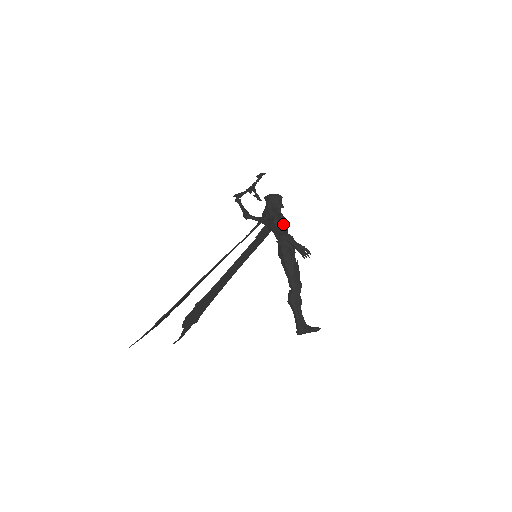
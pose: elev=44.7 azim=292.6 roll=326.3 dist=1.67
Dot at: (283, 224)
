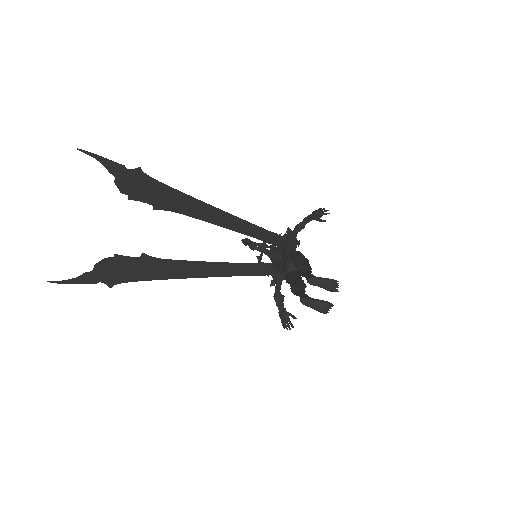
Dot at: occluded
